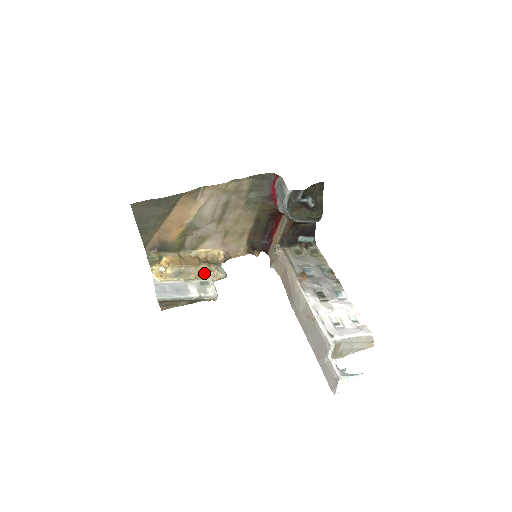
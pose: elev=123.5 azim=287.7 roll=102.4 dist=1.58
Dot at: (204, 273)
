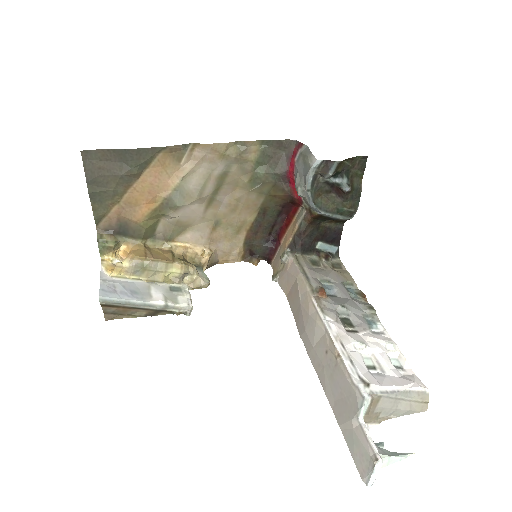
Dot at: (177, 275)
